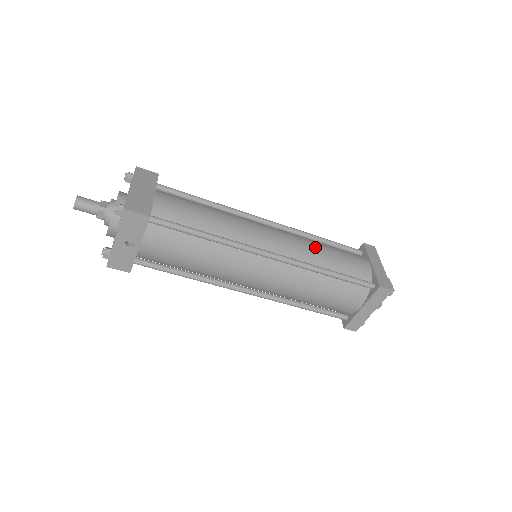
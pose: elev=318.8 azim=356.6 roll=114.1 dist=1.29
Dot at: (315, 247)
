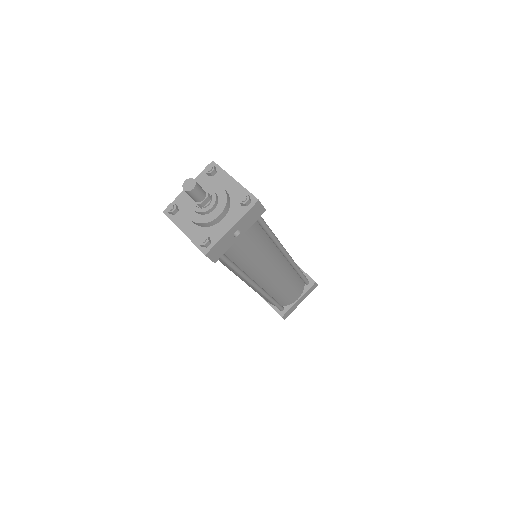
Dot at: occluded
